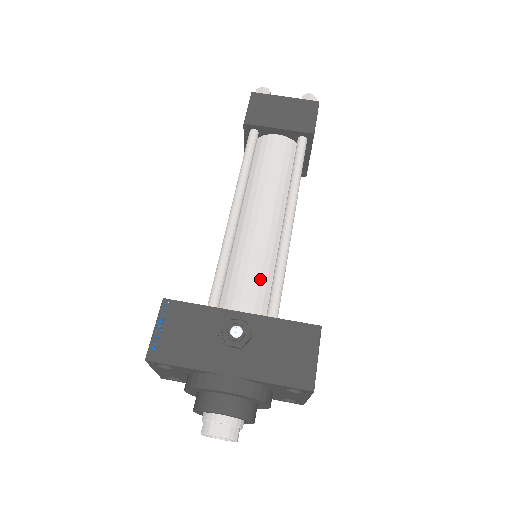
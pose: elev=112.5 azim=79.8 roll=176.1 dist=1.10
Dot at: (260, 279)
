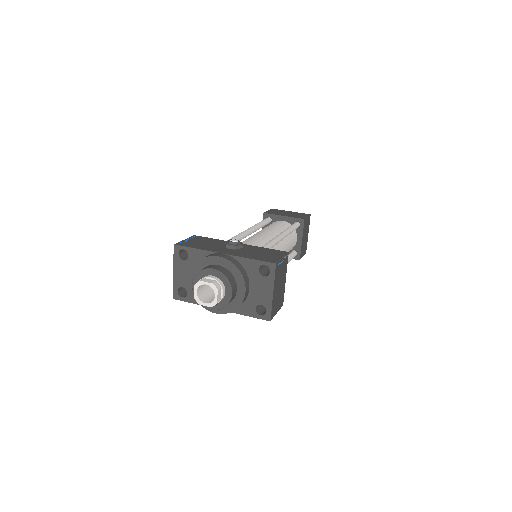
Dot at: (255, 245)
